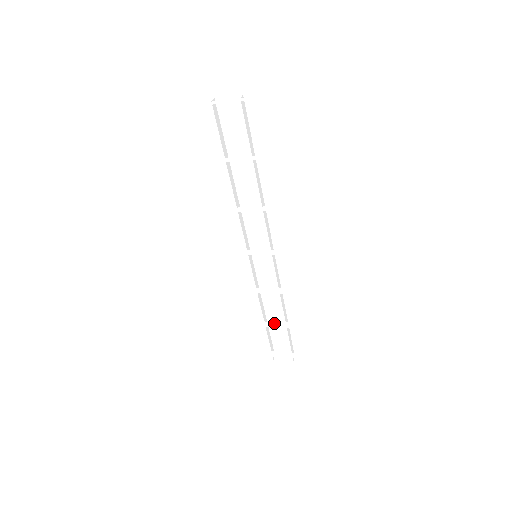
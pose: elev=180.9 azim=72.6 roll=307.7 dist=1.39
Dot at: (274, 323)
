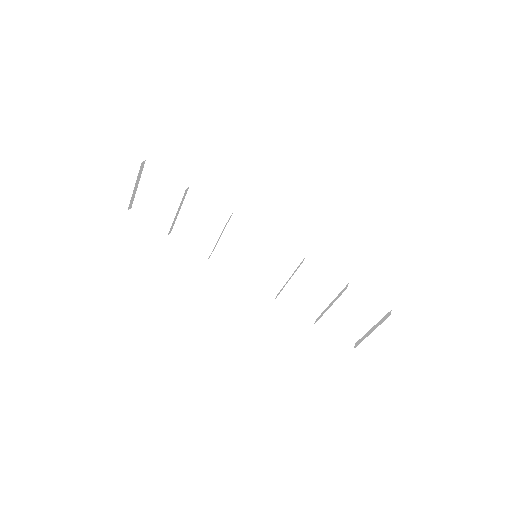
Dot at: (332, 301)
